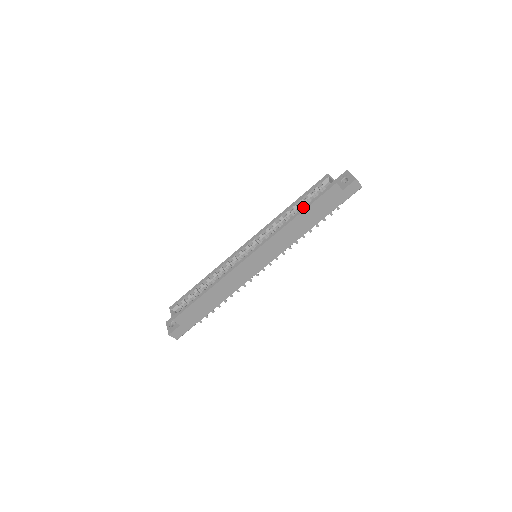
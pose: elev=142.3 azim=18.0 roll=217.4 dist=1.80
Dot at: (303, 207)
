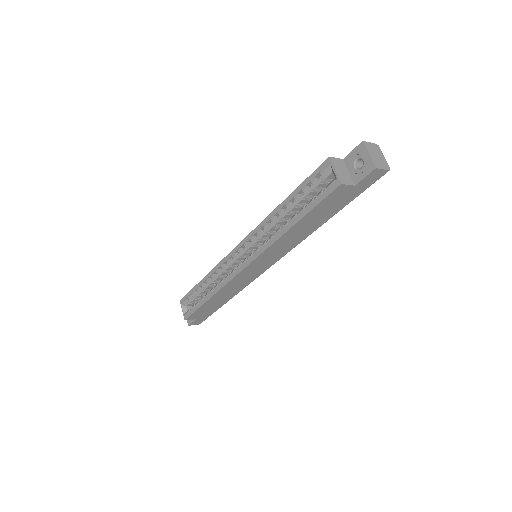
Dot at: (301, 204)
